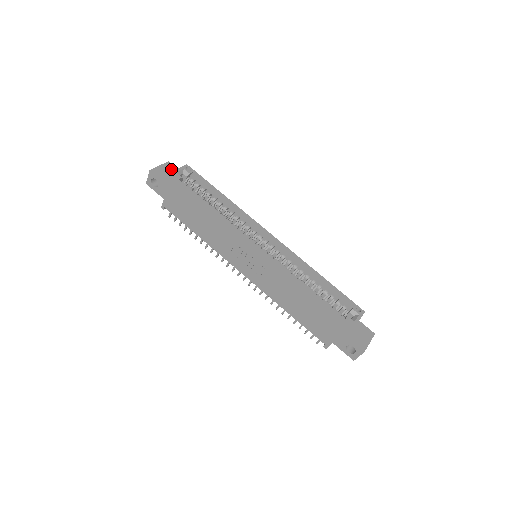
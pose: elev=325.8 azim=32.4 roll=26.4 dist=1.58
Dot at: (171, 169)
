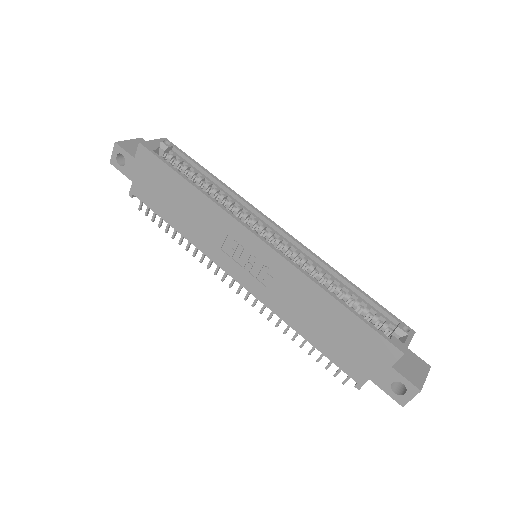
Dot at: occluded
